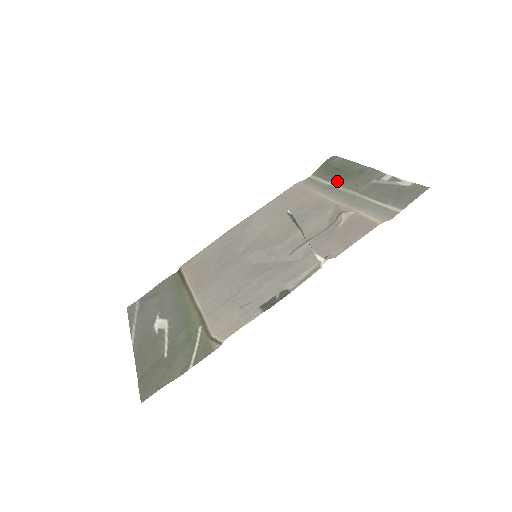
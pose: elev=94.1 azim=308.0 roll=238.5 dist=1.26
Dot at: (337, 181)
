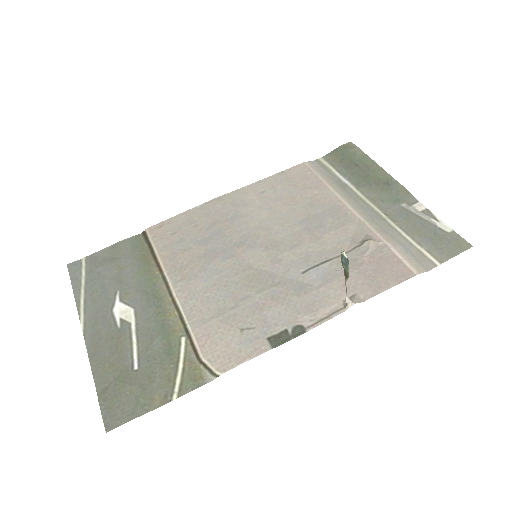
Dot at: (357, 183)
